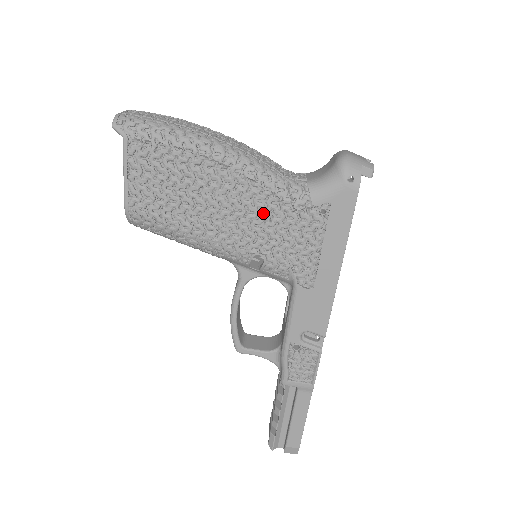
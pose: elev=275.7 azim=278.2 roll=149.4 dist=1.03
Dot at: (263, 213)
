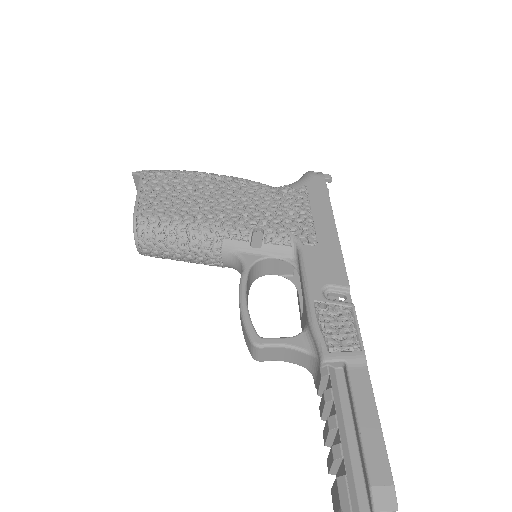
Dot at: (255, 199)
